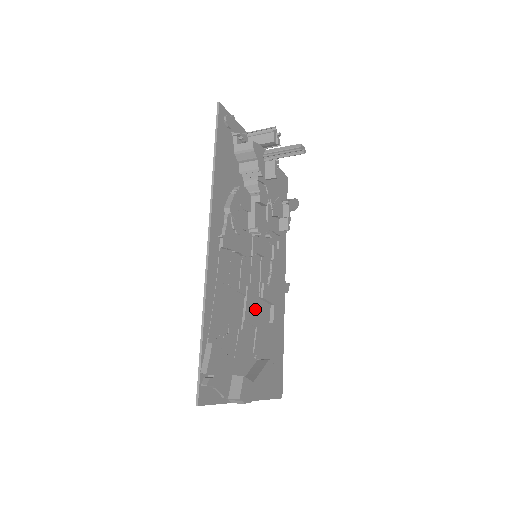
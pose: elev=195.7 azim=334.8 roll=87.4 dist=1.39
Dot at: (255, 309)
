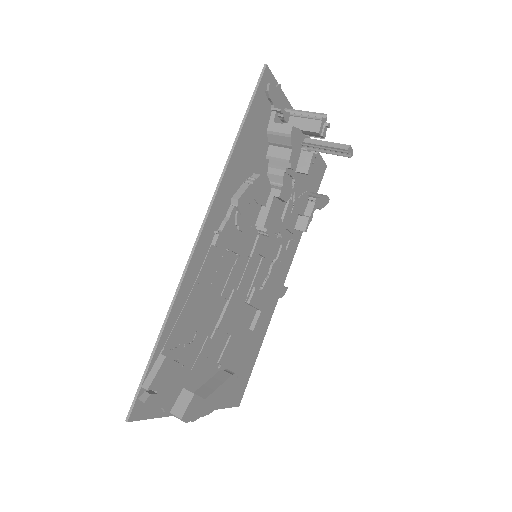
Dot at: (235, 315)
